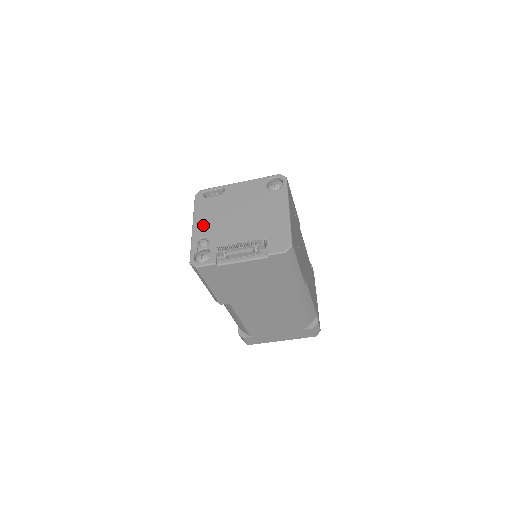
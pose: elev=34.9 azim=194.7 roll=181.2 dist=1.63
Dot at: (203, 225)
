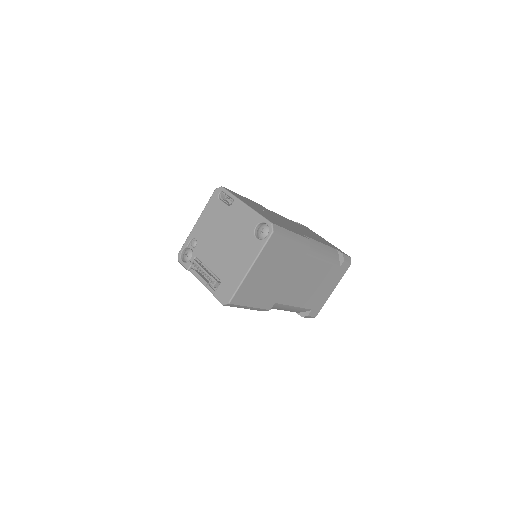
Dot at: (201, 227)
